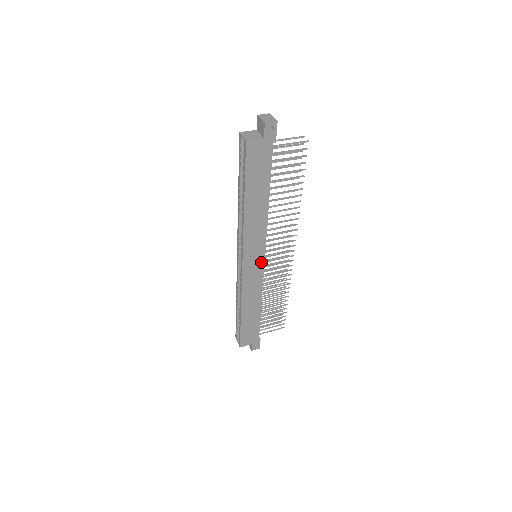
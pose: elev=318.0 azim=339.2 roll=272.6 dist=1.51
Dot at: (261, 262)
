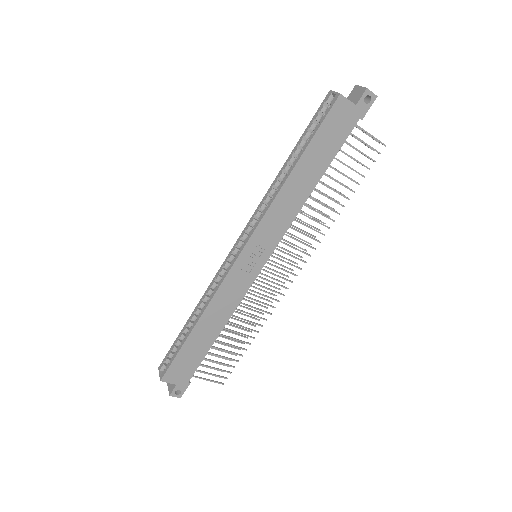
Dot at: (260, 264)
